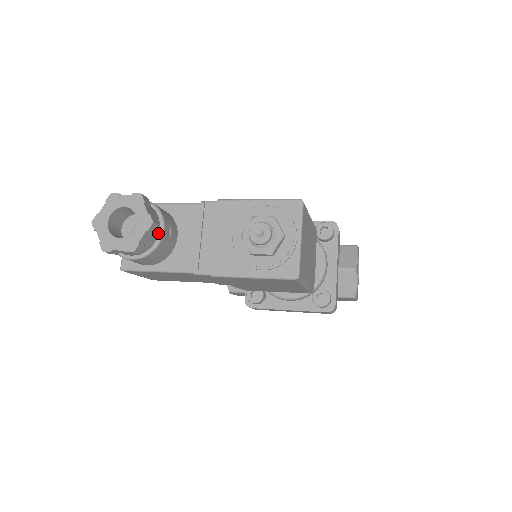
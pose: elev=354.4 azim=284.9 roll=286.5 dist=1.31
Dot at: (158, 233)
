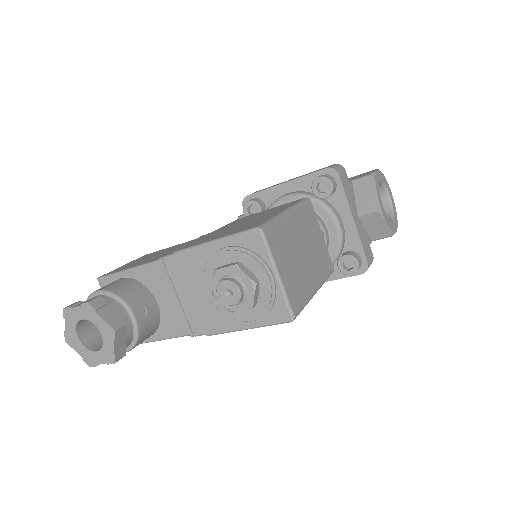
Dot at: (131, 324)
